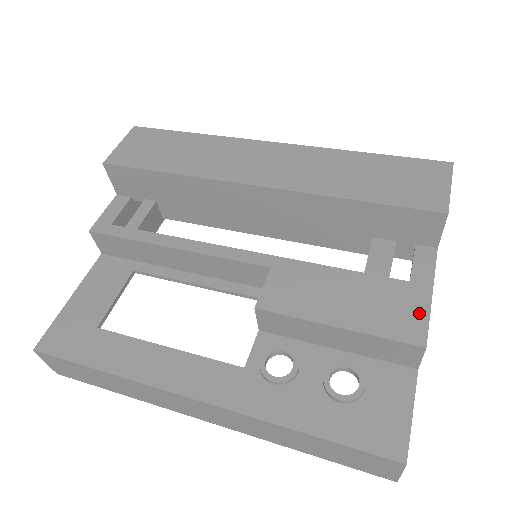
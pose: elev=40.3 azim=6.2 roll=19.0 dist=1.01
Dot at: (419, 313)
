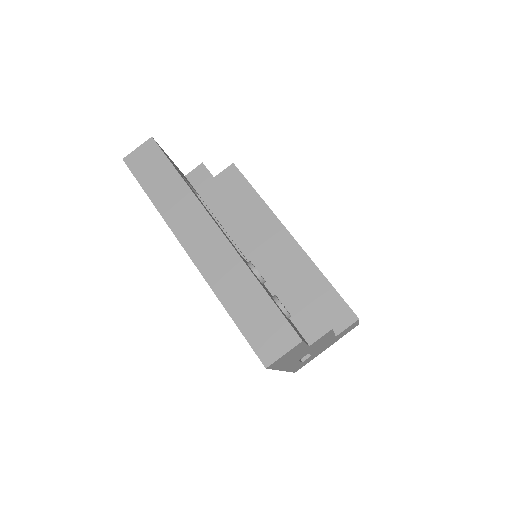
Dot at: occluded
